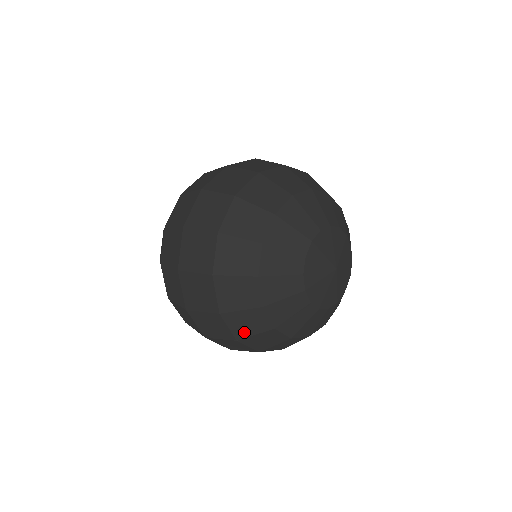
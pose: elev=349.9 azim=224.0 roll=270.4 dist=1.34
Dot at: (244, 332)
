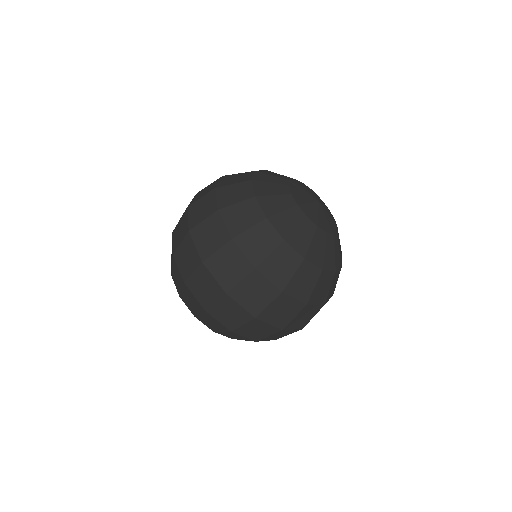
Dot at: (259, 255)
